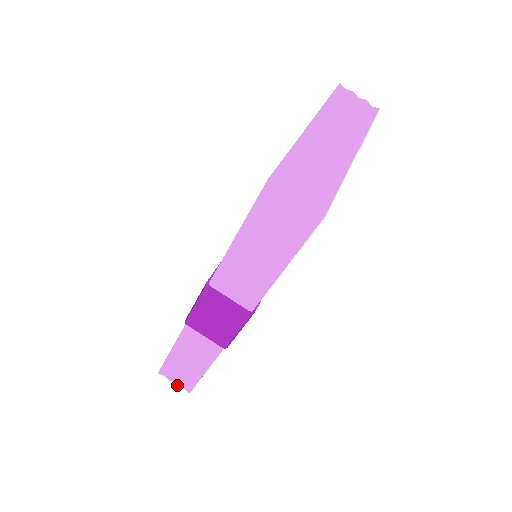
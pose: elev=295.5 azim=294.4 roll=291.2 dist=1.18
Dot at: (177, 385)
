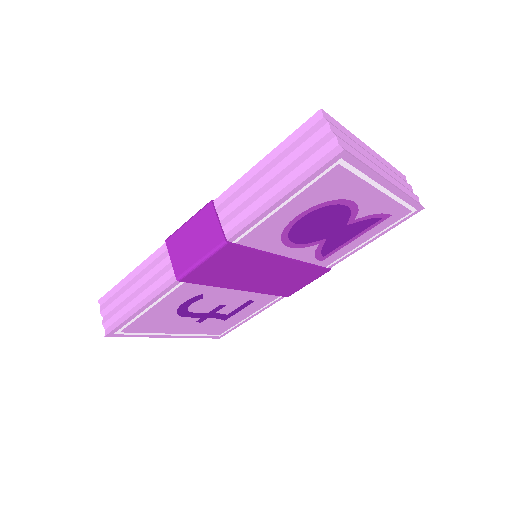
Dot at: (102, 322)
